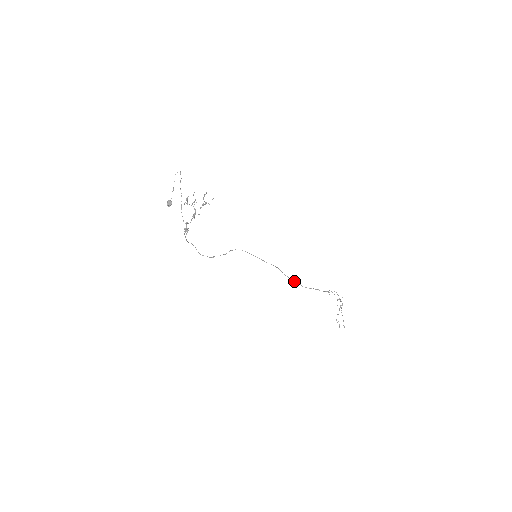
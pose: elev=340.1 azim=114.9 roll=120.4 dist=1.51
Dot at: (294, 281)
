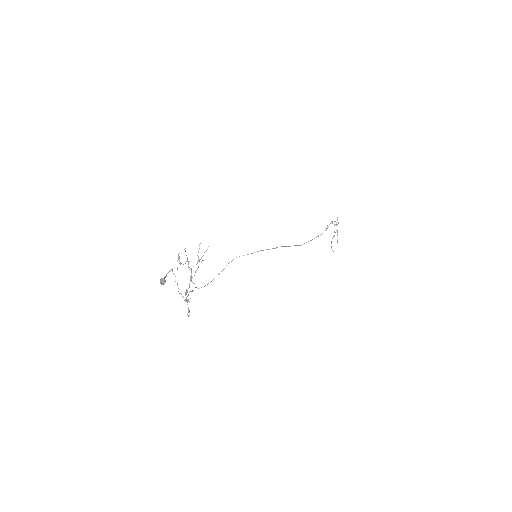
Dot at: occluded
